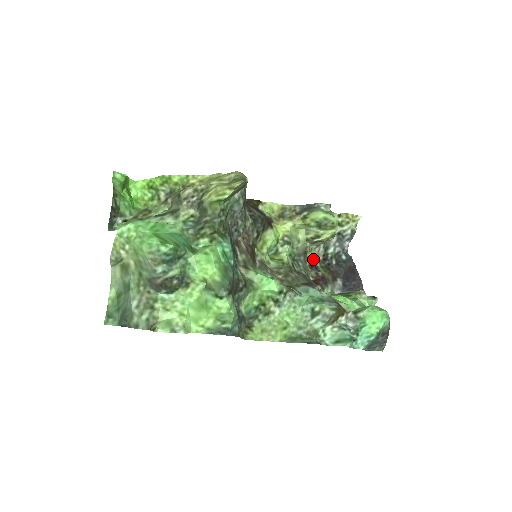
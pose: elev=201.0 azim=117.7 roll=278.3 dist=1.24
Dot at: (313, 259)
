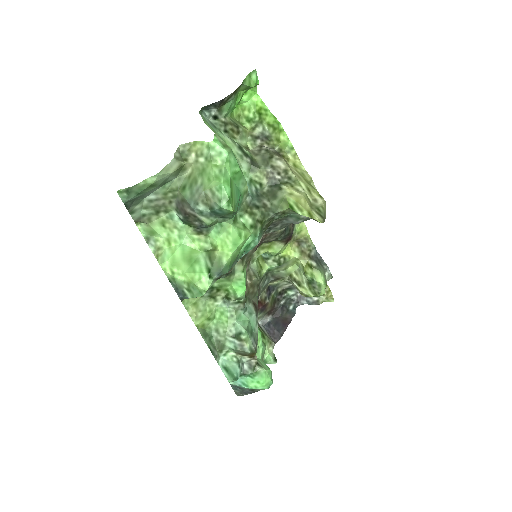
Dot at: (275, 286)
